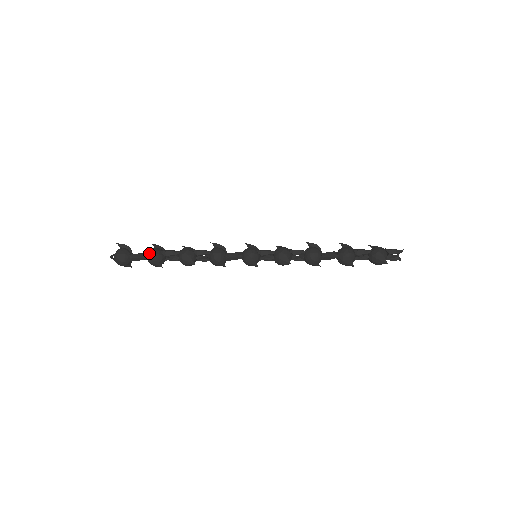
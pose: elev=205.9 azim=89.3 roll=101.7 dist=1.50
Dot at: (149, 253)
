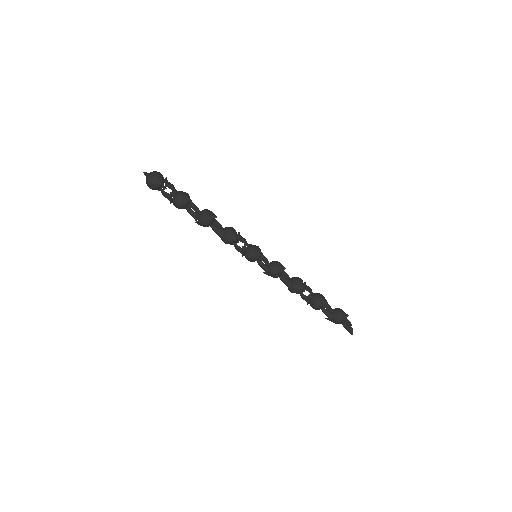
Dot at: occluded
